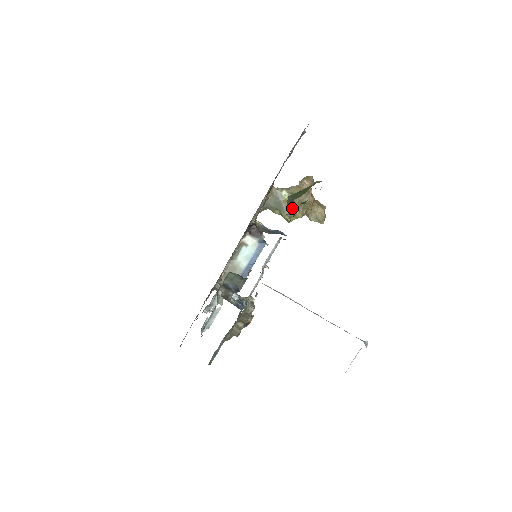
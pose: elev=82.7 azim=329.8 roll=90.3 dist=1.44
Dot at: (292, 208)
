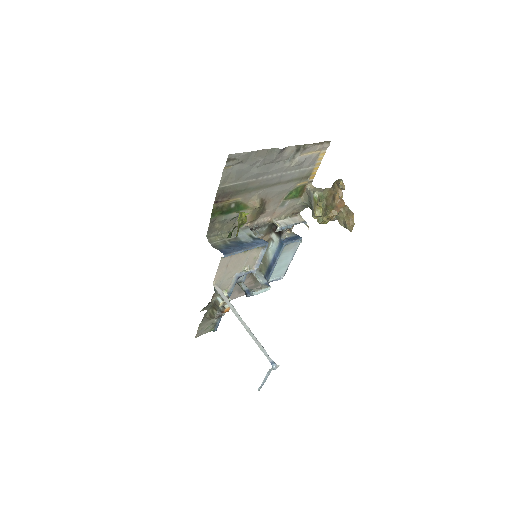
Dot at: (321, 211)
